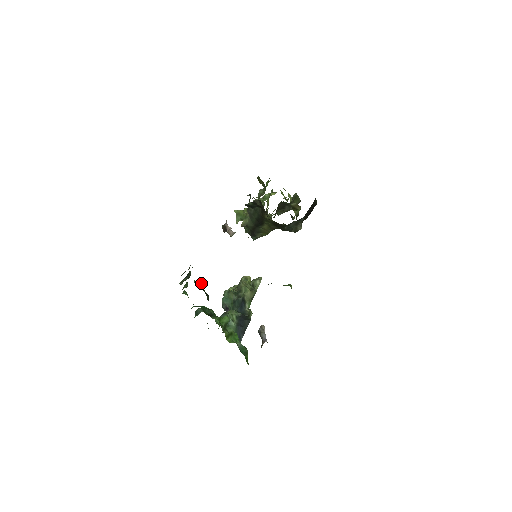
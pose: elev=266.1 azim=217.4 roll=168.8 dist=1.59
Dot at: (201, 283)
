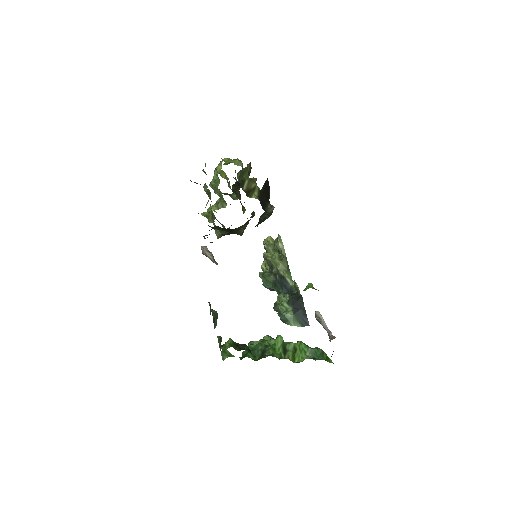
Dot at: (229, 339)
